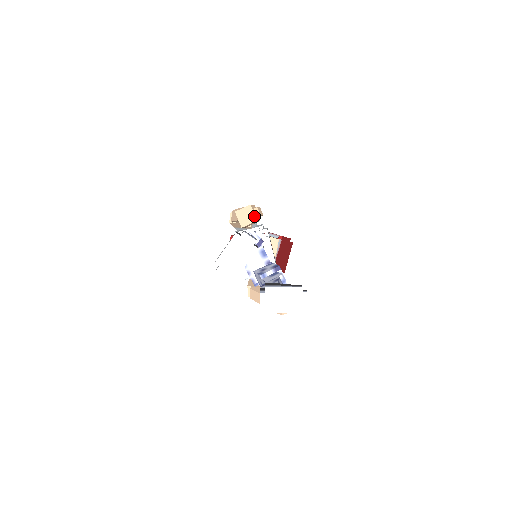
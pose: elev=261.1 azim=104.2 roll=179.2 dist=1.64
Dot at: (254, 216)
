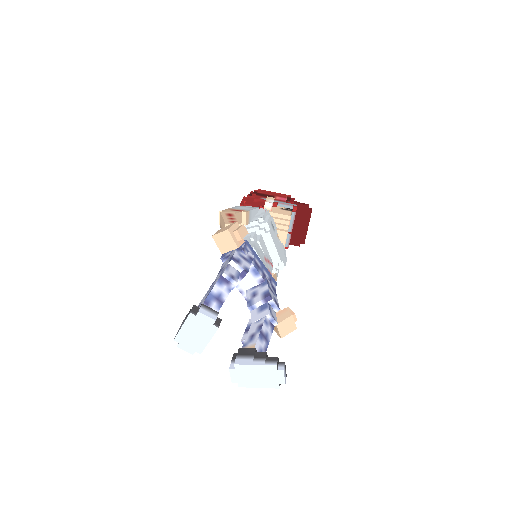
Dot at: (234, 243)
